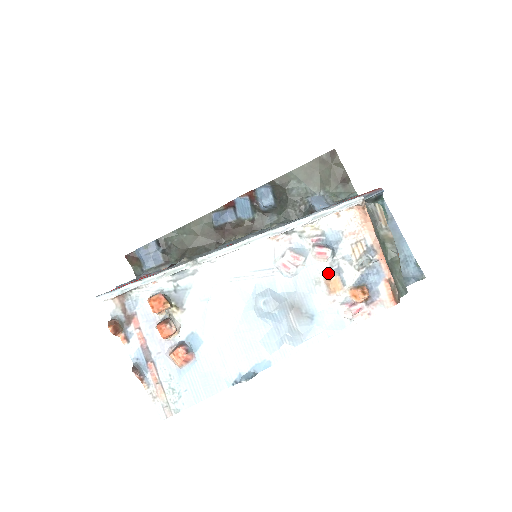
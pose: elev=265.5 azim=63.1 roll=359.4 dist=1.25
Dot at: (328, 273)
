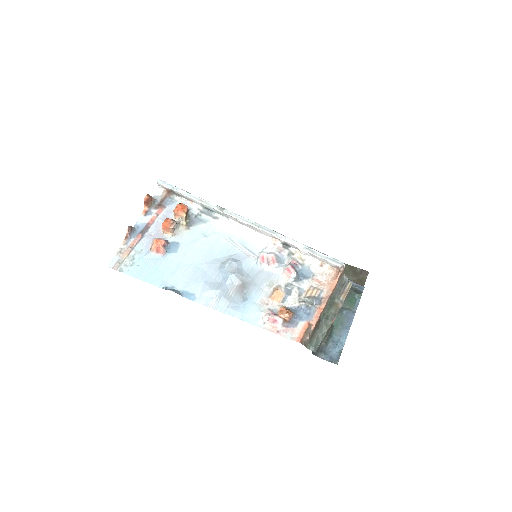
Dot at: (281, 286)
